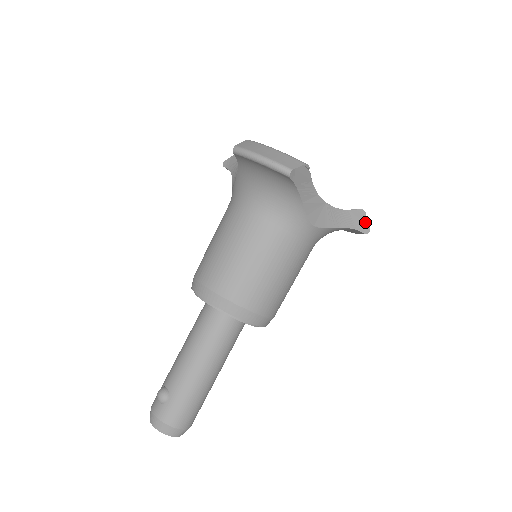
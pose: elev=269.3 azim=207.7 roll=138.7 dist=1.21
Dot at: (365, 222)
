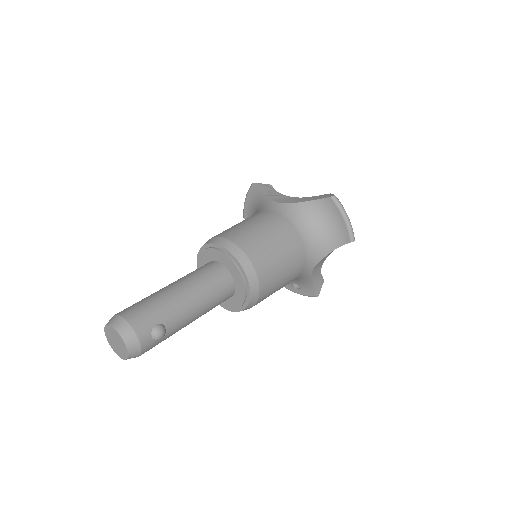
Dot at: (330, 195)
